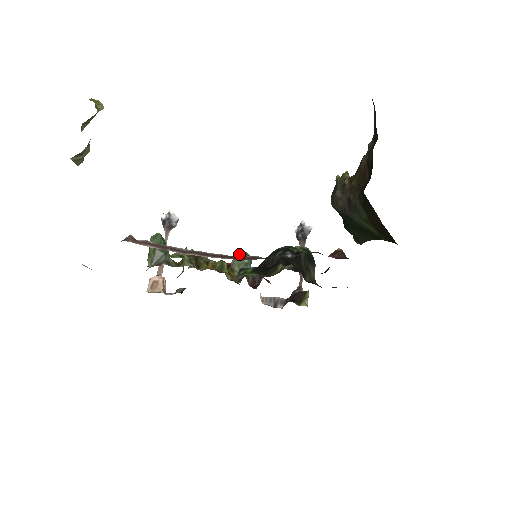
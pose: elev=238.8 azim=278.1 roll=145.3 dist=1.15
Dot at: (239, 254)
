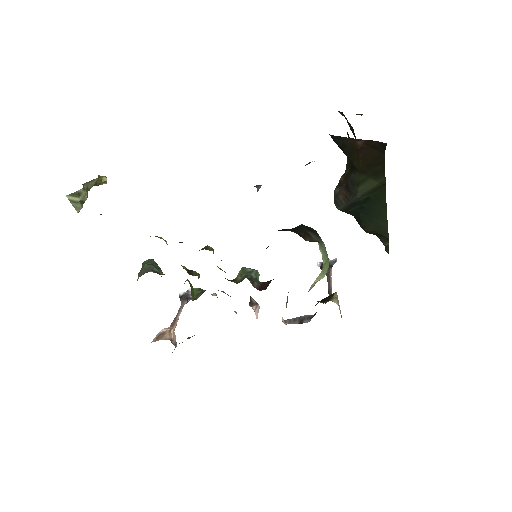
Dot at: (242, 268)
